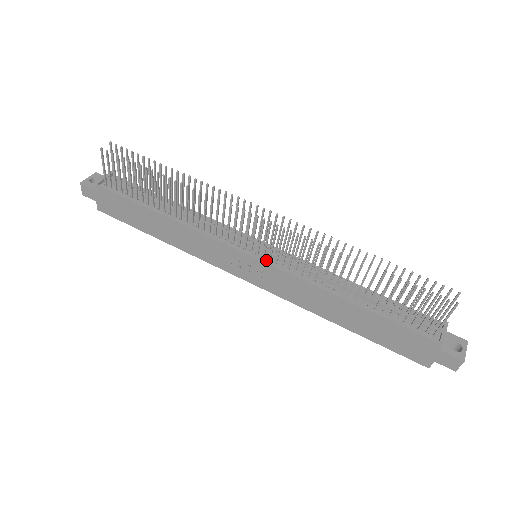
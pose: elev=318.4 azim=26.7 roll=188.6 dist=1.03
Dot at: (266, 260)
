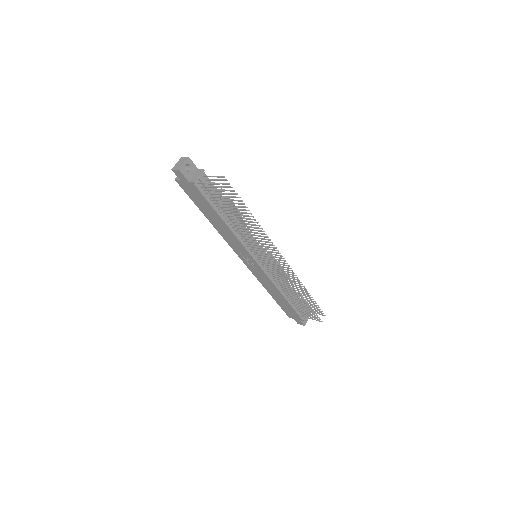
Dot at: (262, 266)
